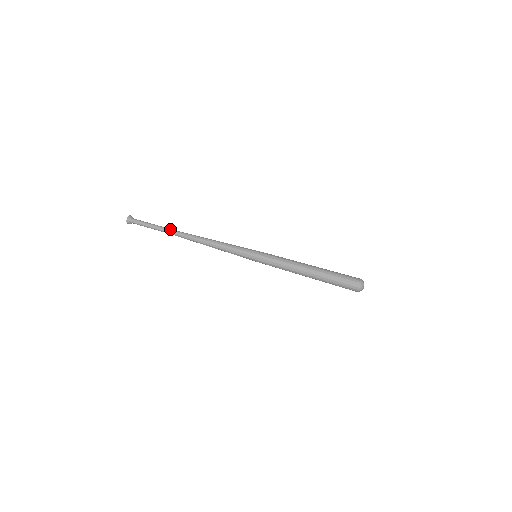
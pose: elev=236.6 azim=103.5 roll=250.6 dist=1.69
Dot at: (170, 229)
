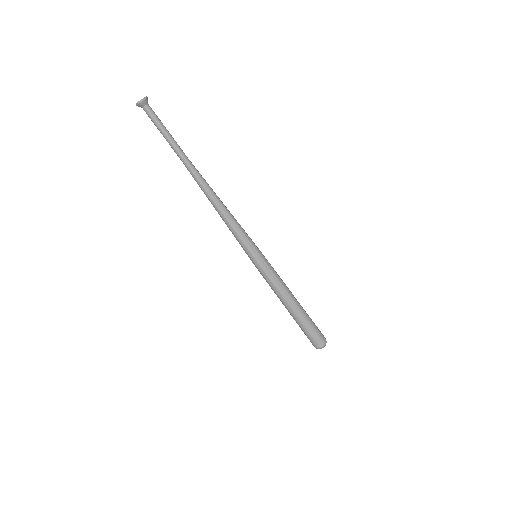
Dot at: occluded
